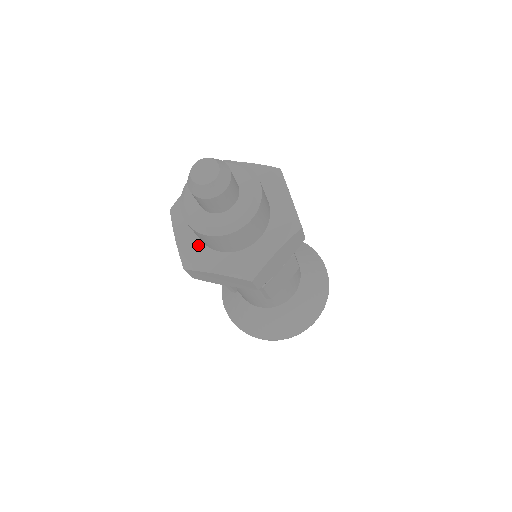
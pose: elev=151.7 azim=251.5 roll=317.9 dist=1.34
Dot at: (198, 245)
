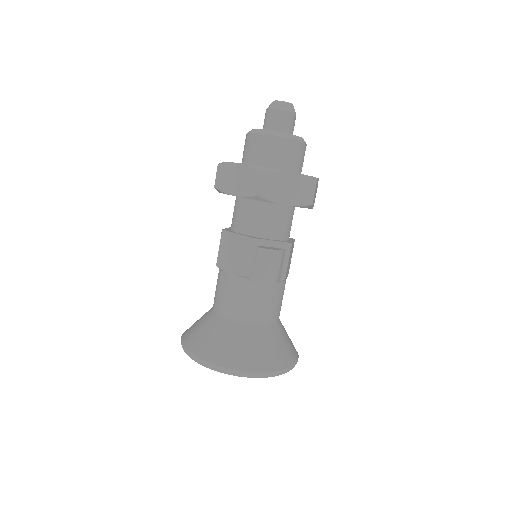
Dot at: occluded
